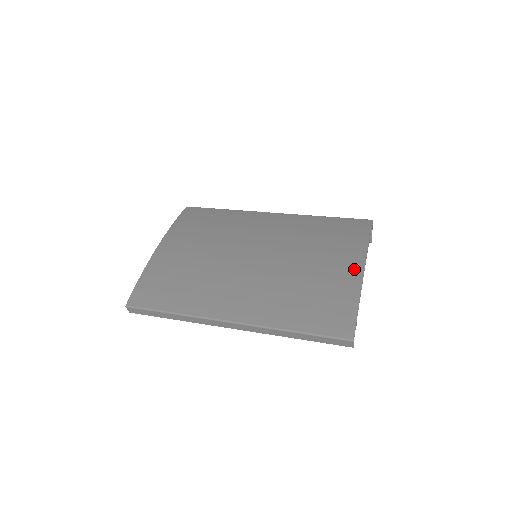
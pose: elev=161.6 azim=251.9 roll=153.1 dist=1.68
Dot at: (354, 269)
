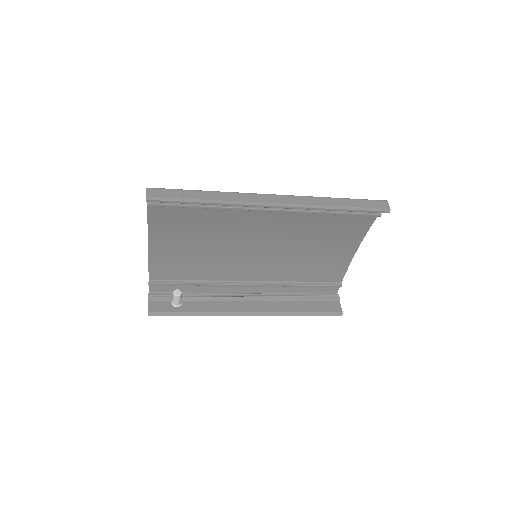
Dot at: (350, 246)
